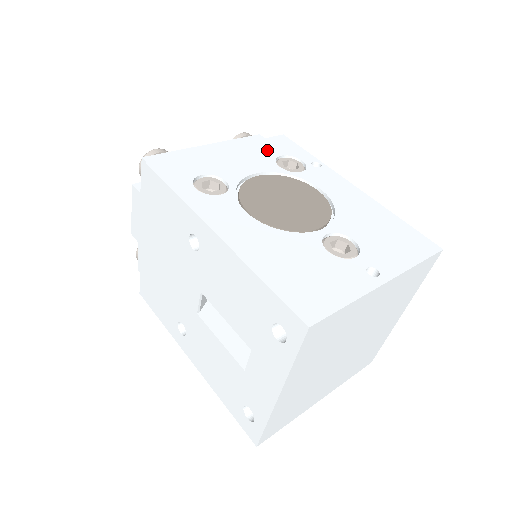
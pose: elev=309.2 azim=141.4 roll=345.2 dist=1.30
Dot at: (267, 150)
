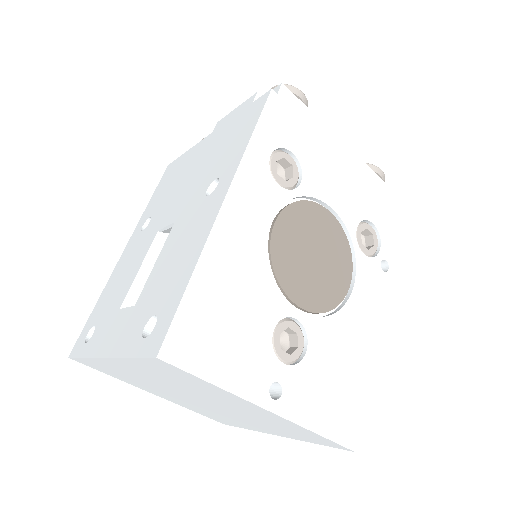
Dot at: (371, 205)
